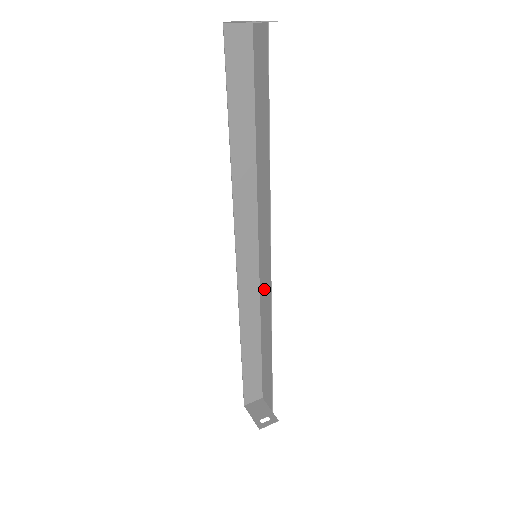
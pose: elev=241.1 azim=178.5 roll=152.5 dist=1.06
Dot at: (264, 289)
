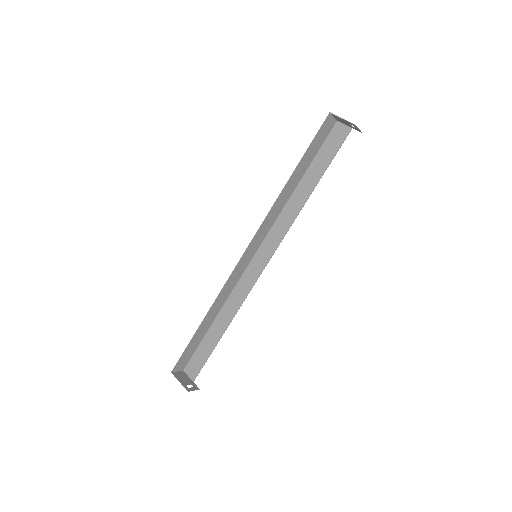
Dot at: (245, 282)
